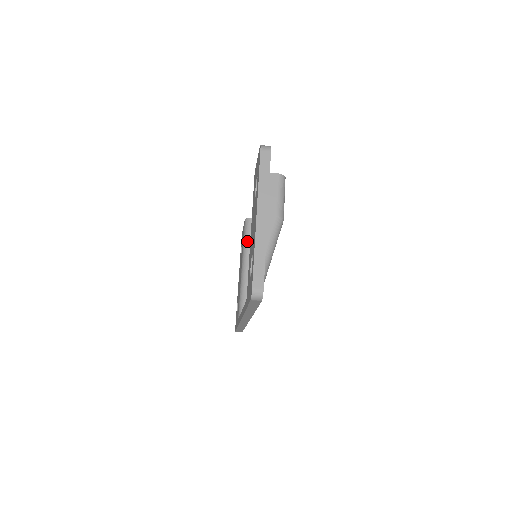
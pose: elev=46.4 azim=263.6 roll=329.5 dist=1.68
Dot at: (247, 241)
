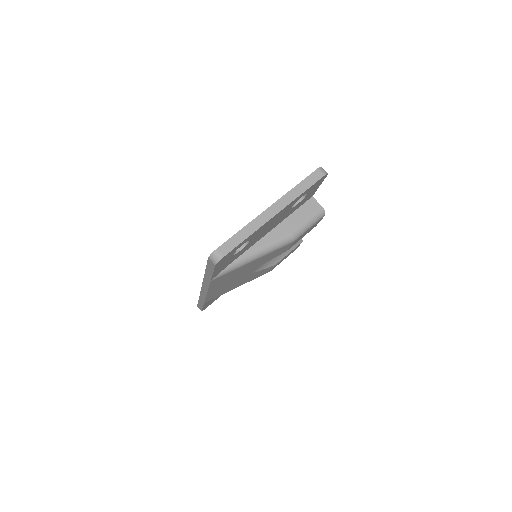
Dot at: occluded
